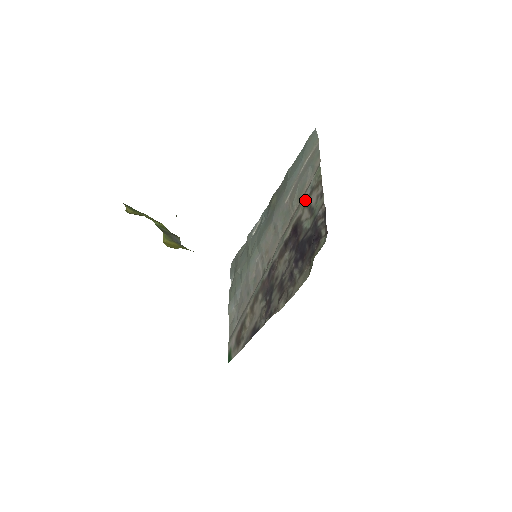
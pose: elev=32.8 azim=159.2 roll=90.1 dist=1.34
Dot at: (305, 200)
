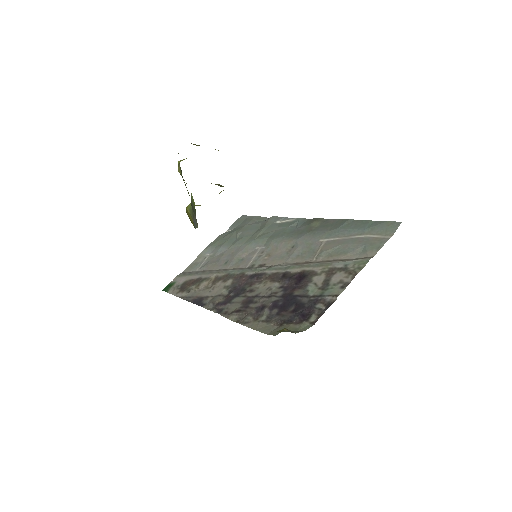
Dot at: (332, 267)
